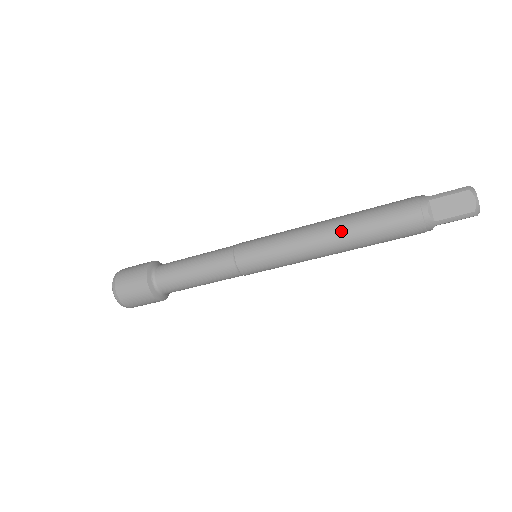
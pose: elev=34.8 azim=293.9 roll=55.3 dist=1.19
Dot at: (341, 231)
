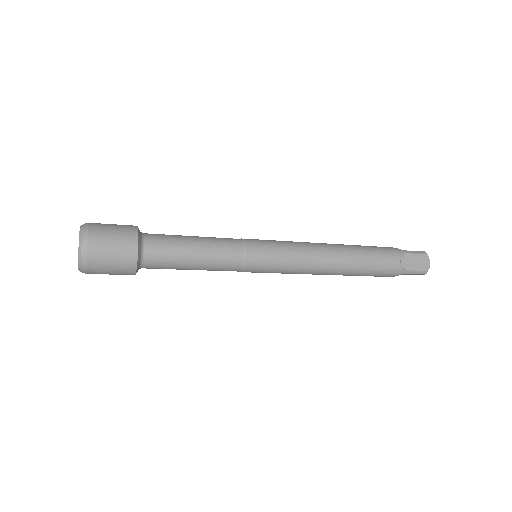
Dot at: (344, 256)
